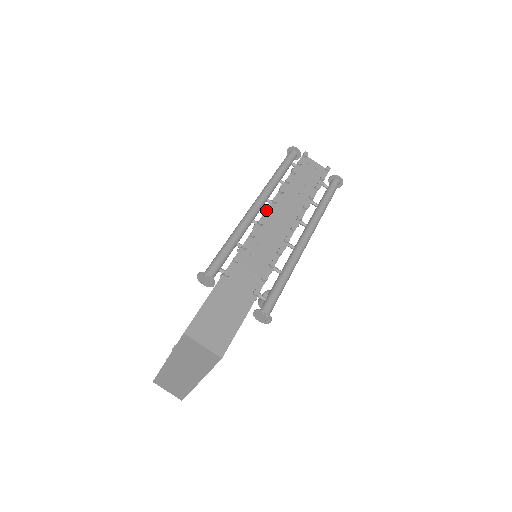
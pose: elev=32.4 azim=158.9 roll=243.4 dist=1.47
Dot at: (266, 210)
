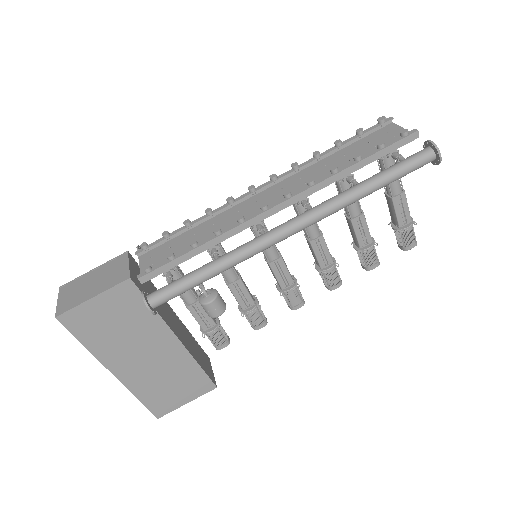
Dot at: (249, 186)
